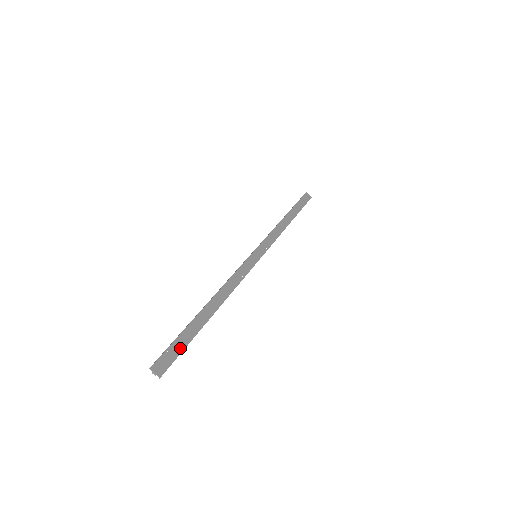
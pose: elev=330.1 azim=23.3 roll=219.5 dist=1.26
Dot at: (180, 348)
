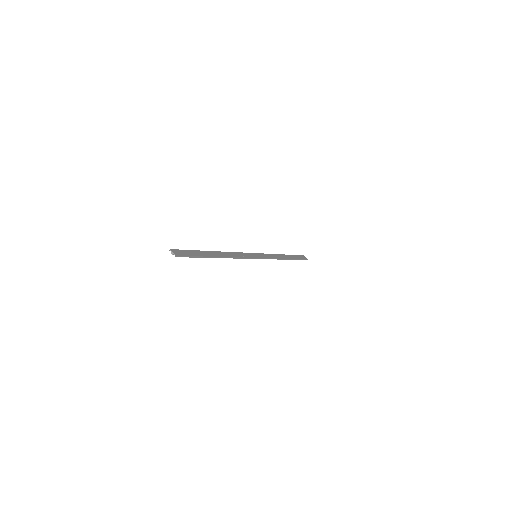
Dot at: (192, 254)
